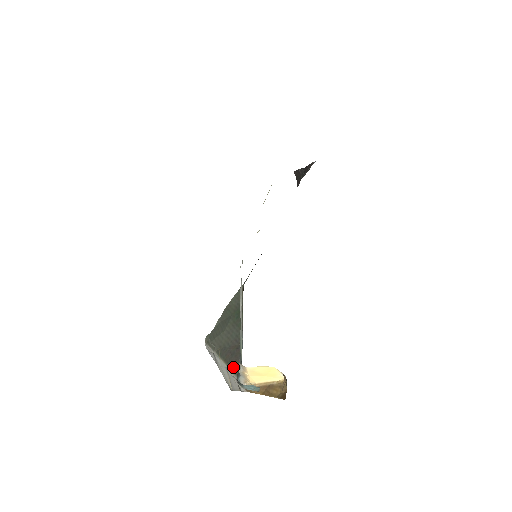
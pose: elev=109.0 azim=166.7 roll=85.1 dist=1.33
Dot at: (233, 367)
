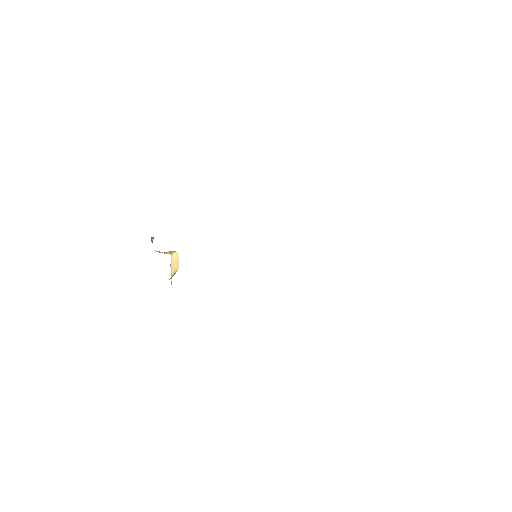
Dot at: occluded
